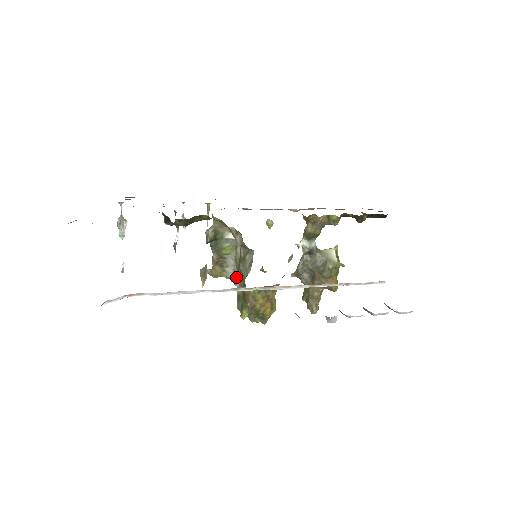
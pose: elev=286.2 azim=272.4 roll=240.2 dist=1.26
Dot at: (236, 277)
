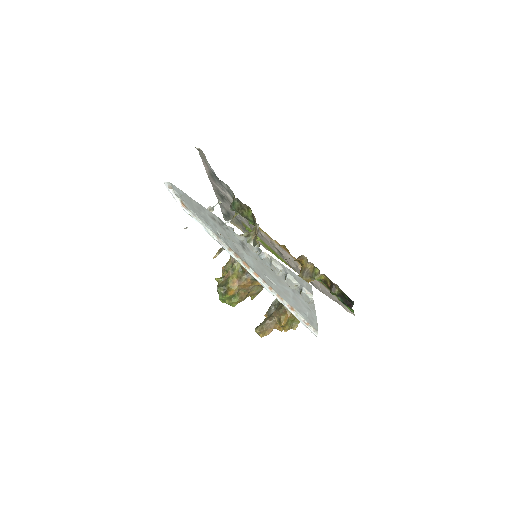
Dot at: occluded
